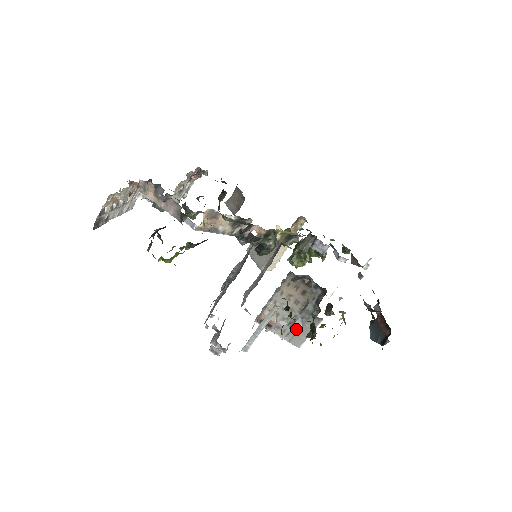
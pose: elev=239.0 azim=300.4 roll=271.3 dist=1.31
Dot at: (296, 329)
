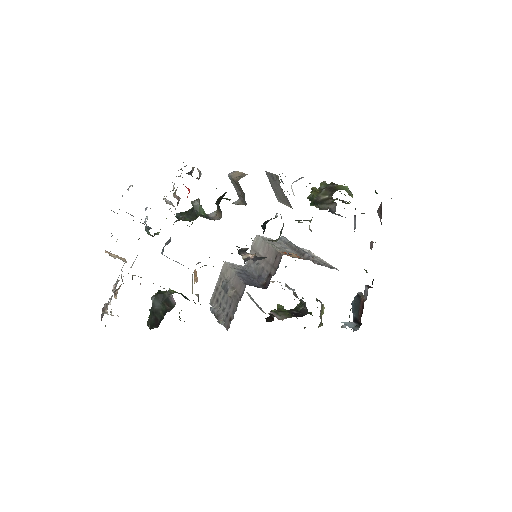
Dot at: occluded
